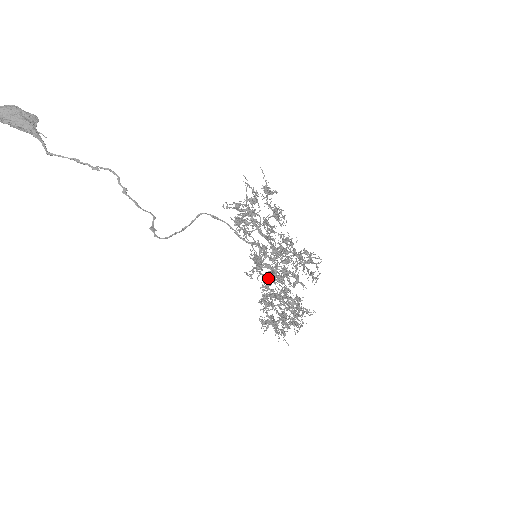
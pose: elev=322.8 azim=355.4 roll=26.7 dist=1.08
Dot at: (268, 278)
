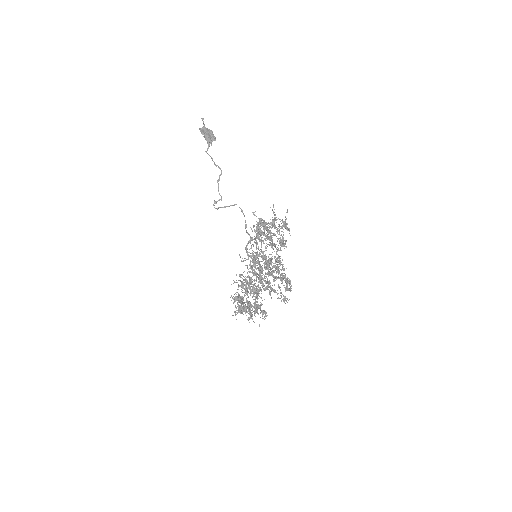
Dot at: occluded
